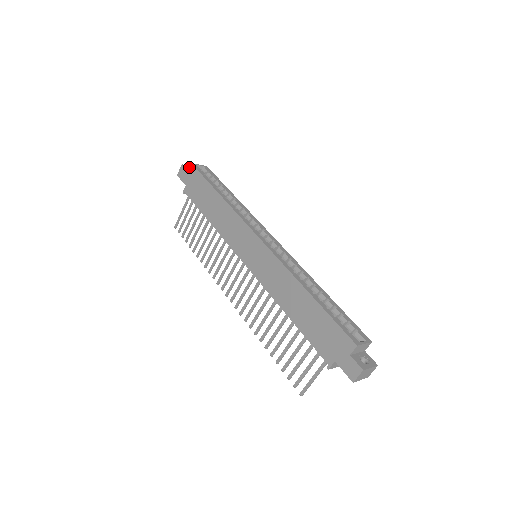
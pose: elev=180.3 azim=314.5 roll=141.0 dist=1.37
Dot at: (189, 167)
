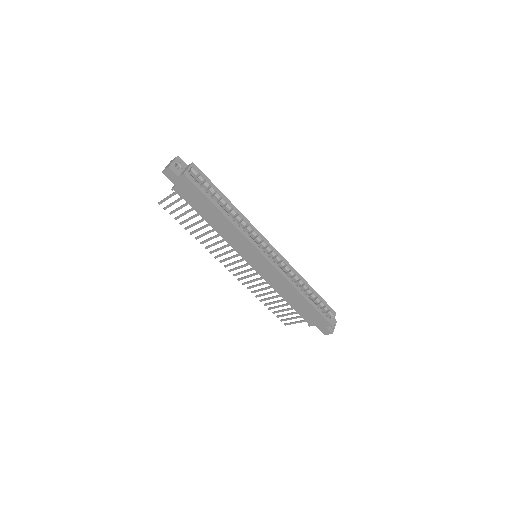
Dot at: (180, 175)
